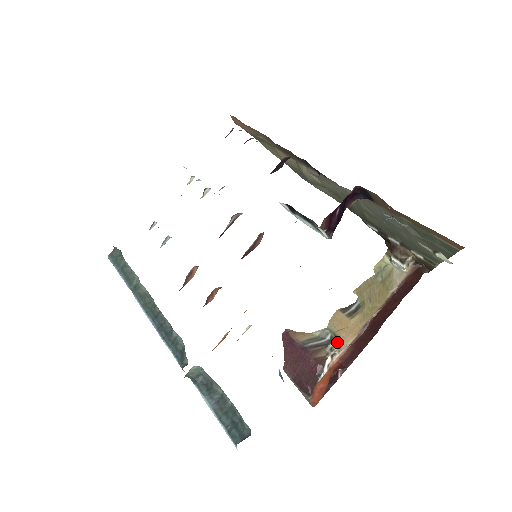
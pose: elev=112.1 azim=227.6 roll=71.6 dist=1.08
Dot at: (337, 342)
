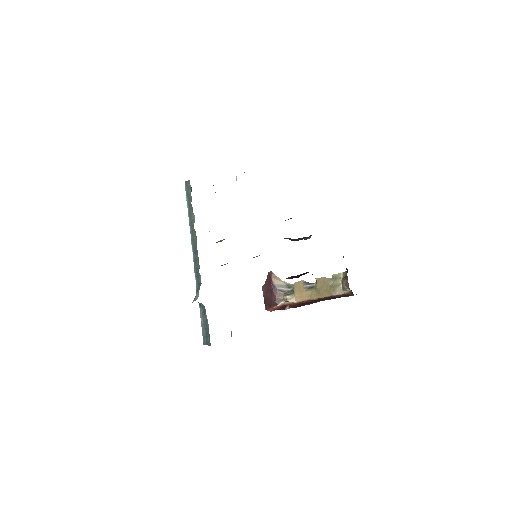
Dot at: (291, 297)
